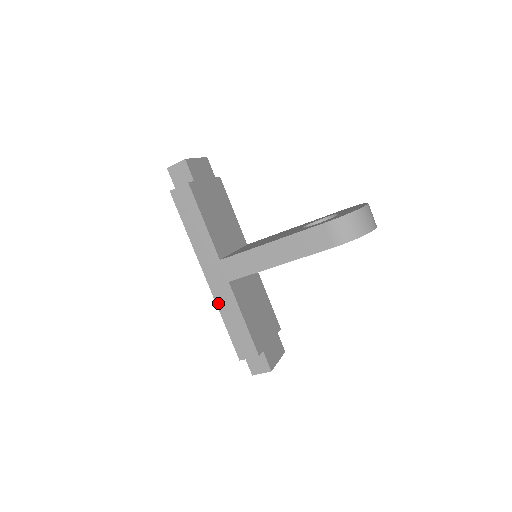
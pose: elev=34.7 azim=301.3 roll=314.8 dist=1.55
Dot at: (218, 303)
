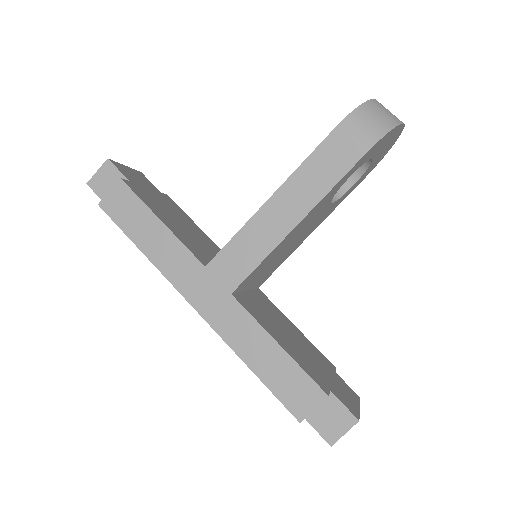
Dot at: (227, 339)
